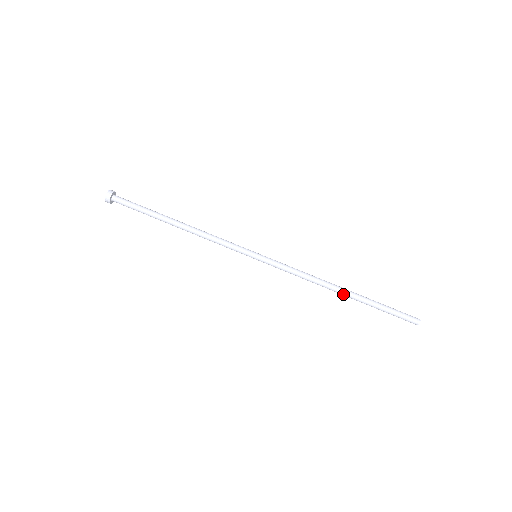
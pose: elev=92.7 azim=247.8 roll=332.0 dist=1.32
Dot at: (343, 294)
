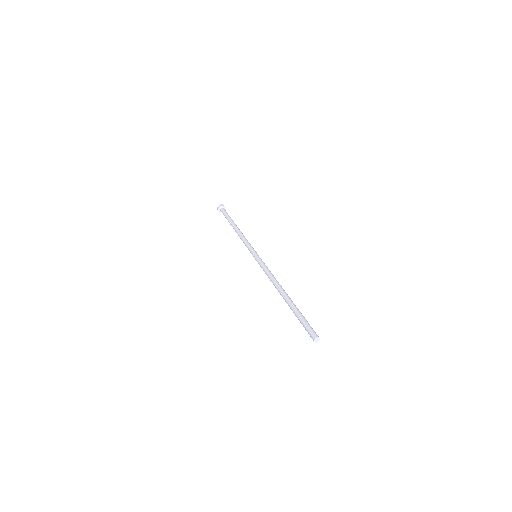
Dot at: occluded
